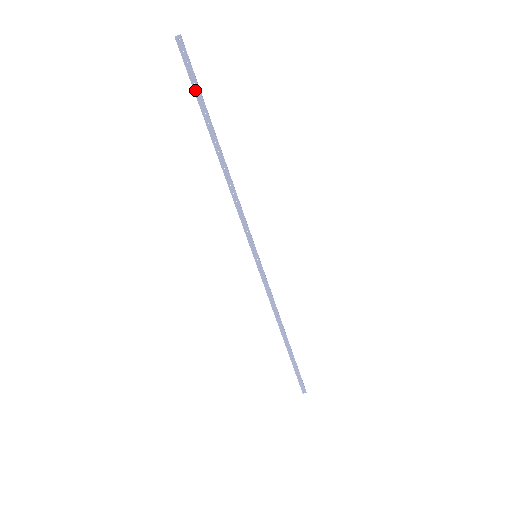
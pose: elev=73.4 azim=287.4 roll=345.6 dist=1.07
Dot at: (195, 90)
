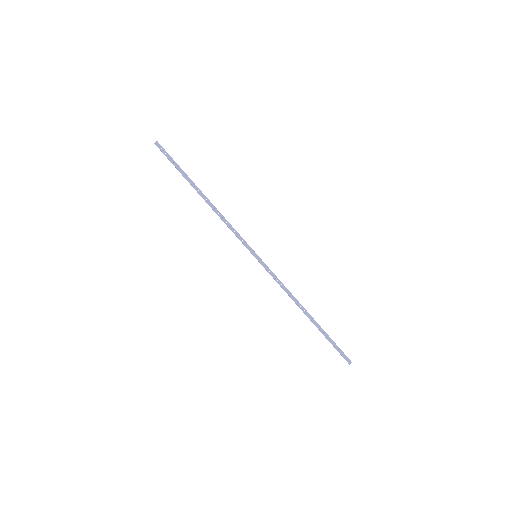
Dot at: (175, 166)
